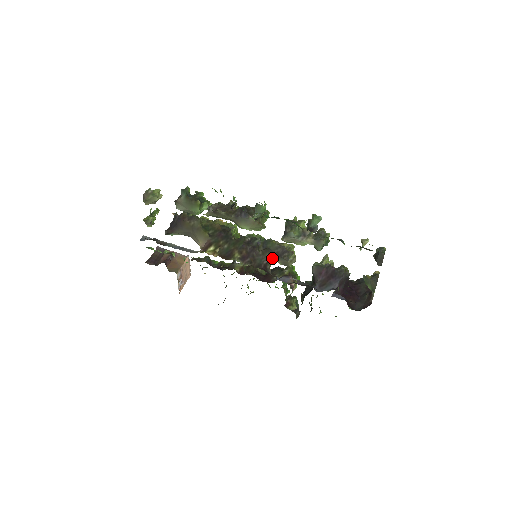
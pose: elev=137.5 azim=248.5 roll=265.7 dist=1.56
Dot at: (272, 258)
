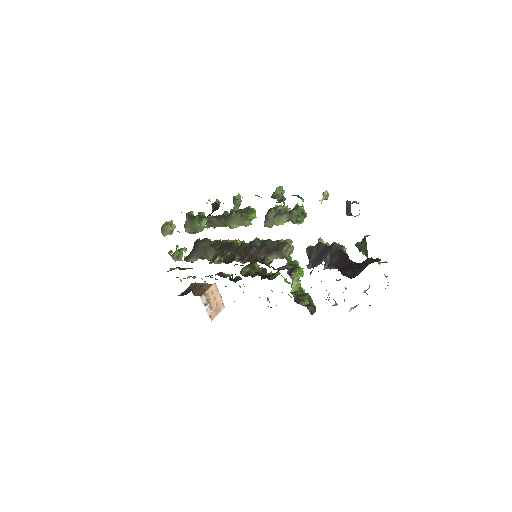
Dot at: (269, 253)
